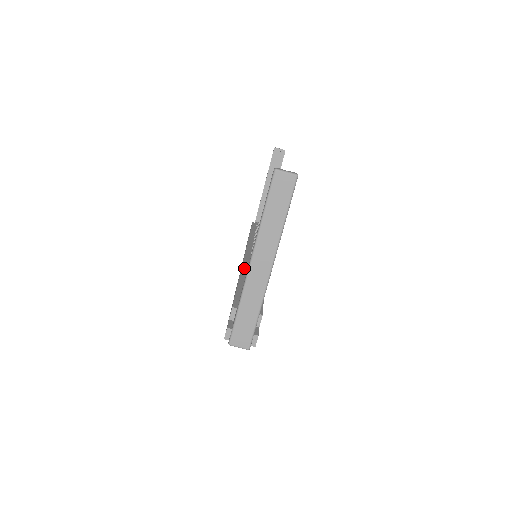
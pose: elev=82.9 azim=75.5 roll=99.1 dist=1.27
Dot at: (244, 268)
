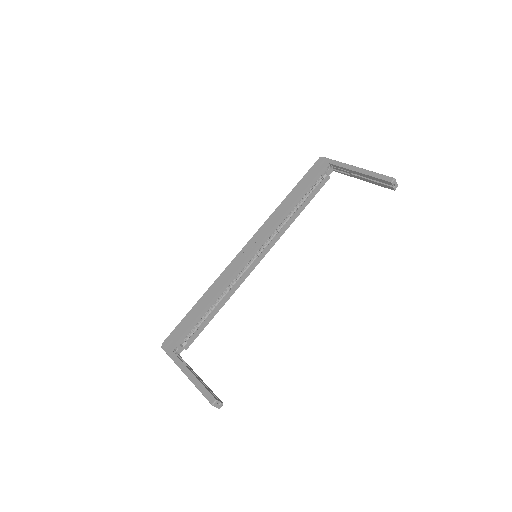
Dot at: (225, 287)
